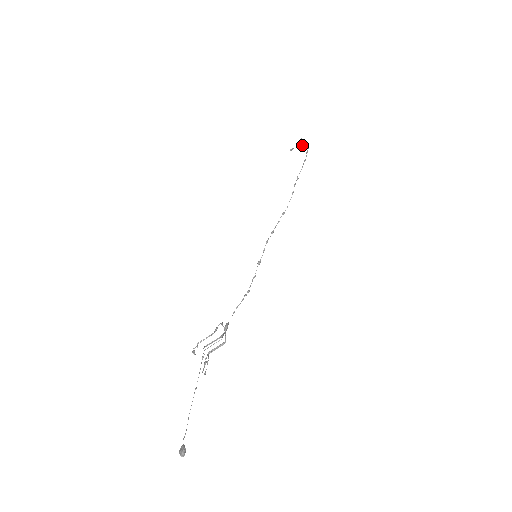
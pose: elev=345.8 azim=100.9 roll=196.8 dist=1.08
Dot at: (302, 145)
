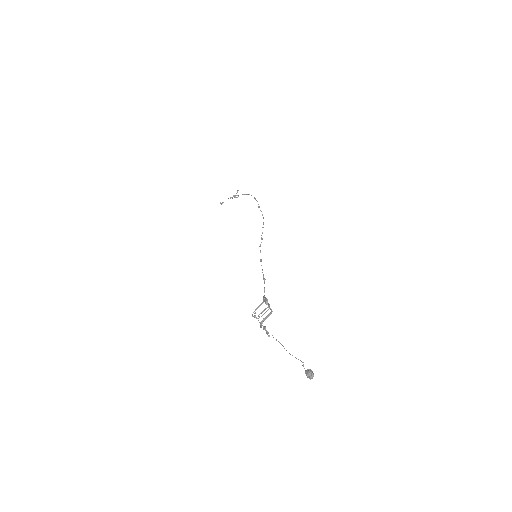
Dot at: occluded
